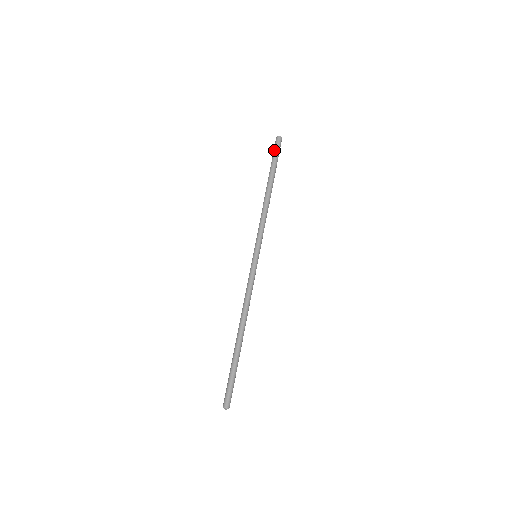
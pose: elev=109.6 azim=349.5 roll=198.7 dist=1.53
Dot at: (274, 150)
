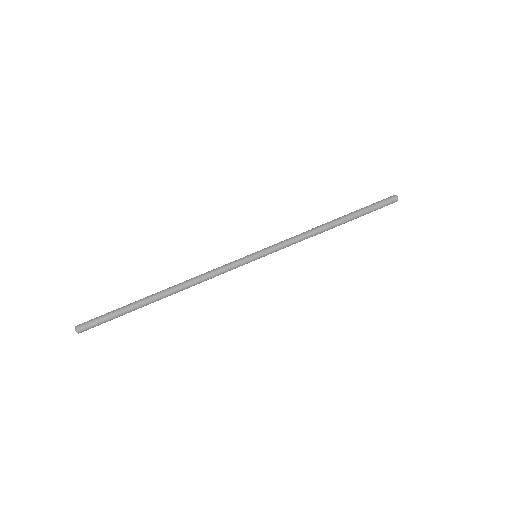
Dot at: (379, 201)
